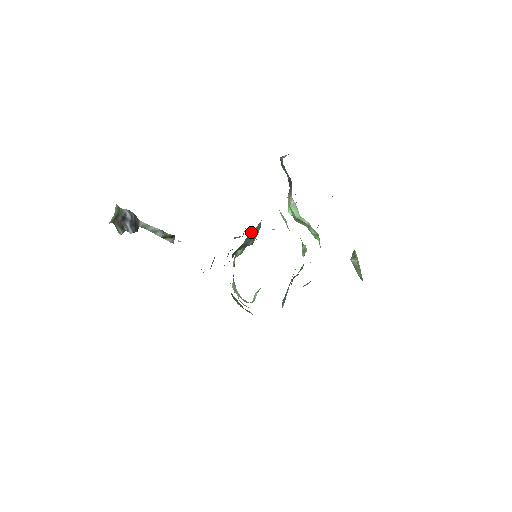
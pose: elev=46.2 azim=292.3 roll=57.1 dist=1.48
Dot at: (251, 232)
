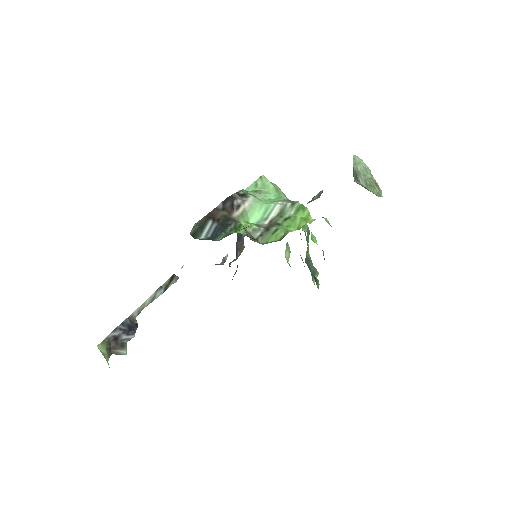
Dot at: occluded
